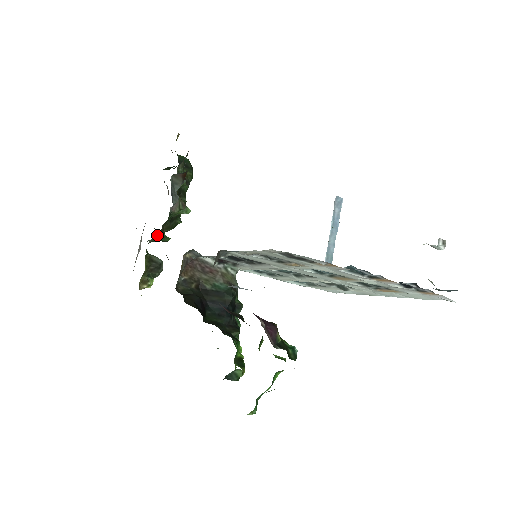
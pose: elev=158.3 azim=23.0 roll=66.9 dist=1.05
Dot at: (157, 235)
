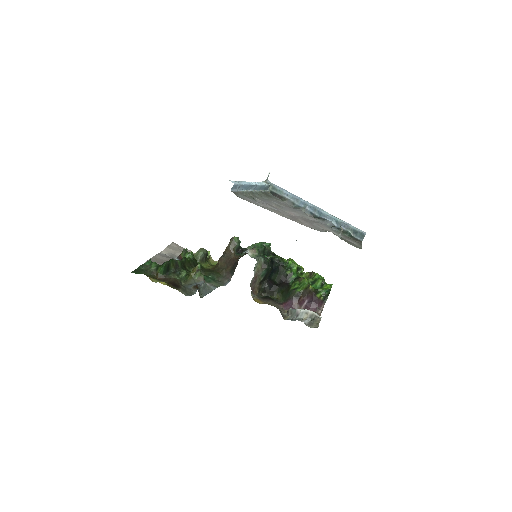
Dot at: occluded
